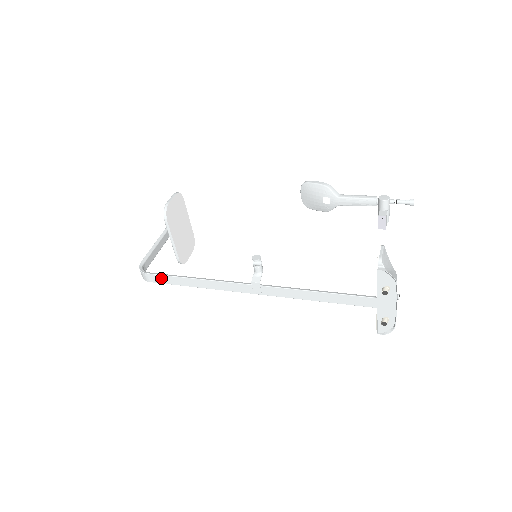
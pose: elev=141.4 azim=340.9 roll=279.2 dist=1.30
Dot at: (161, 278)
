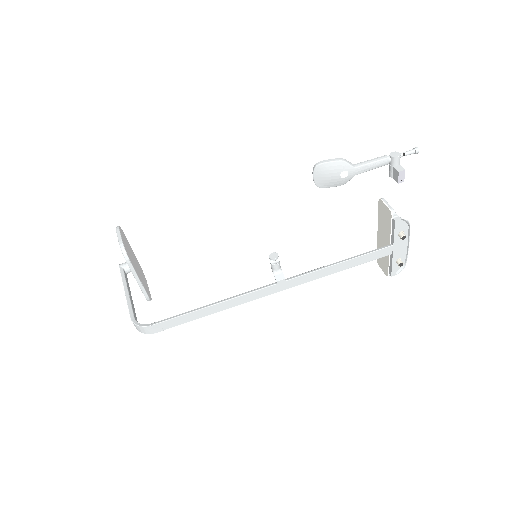
Dot at: (170, 323)
